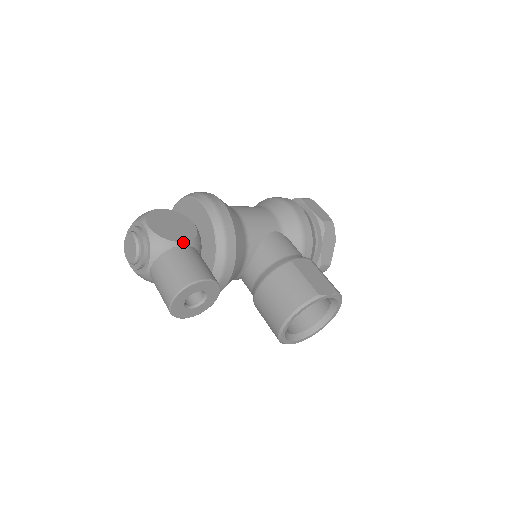
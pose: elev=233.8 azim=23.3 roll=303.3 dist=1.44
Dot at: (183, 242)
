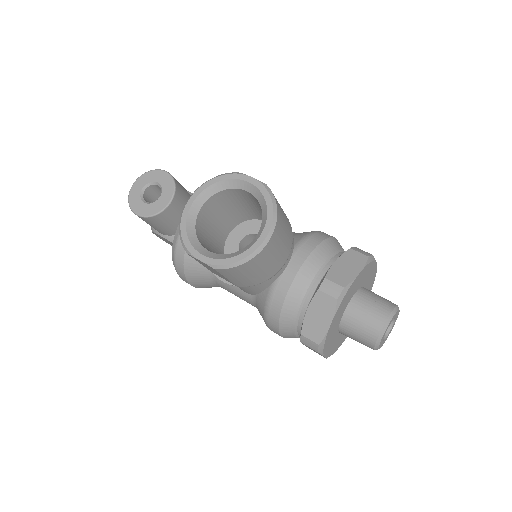
Dot at: (189, 192)
